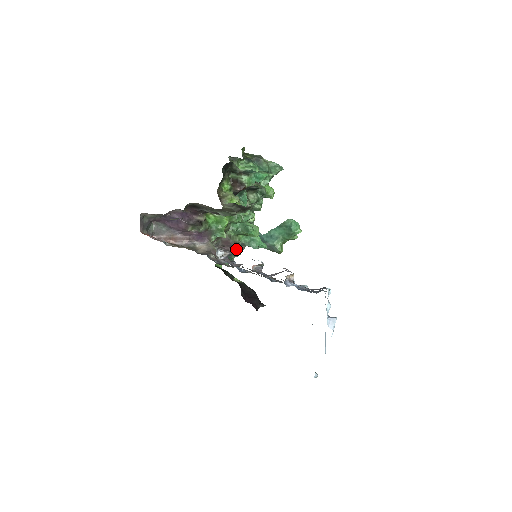
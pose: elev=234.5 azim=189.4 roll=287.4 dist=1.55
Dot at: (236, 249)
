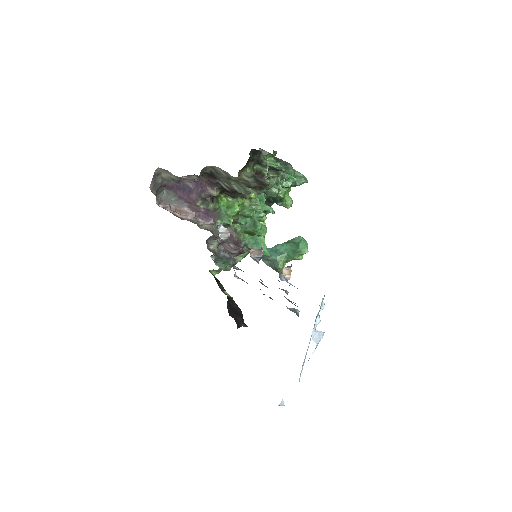
Dot at: (237, 251)
